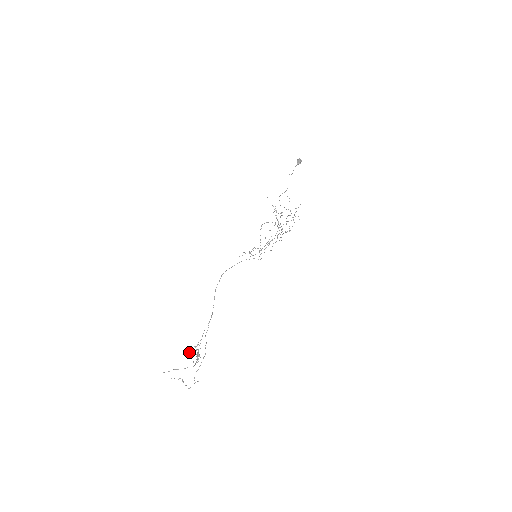
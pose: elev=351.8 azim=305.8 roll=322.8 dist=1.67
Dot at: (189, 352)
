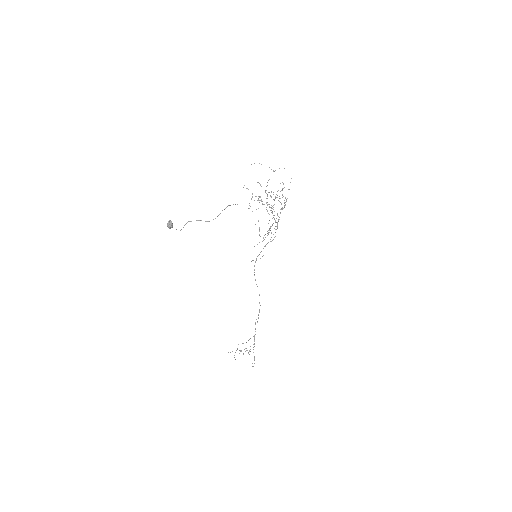
Dot at: occluded
